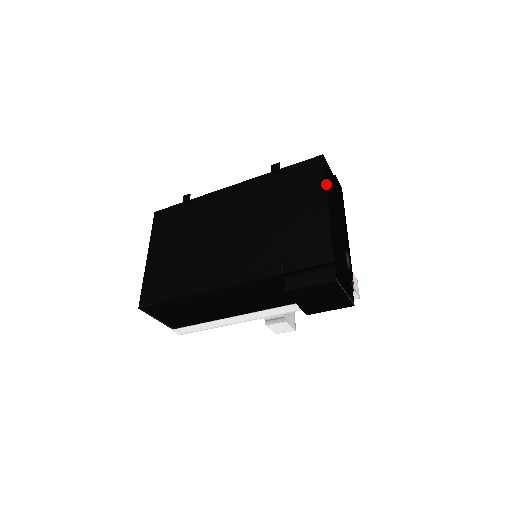
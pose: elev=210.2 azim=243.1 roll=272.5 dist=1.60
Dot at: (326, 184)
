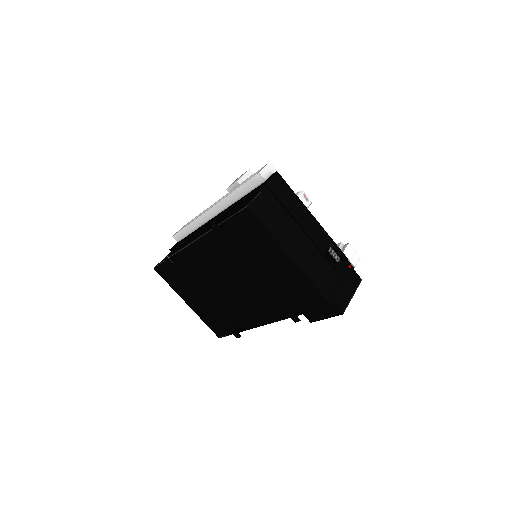
Dot at: (275, 237)
